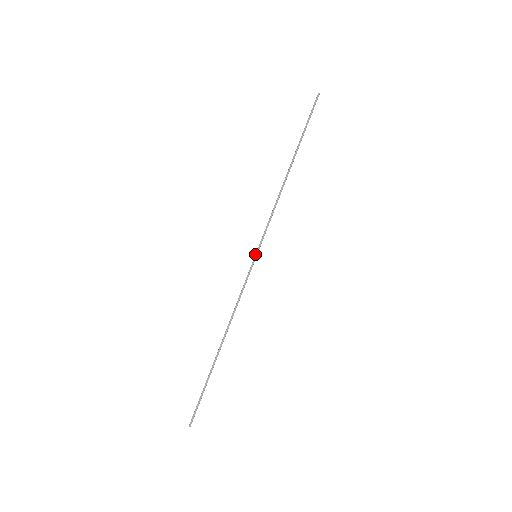
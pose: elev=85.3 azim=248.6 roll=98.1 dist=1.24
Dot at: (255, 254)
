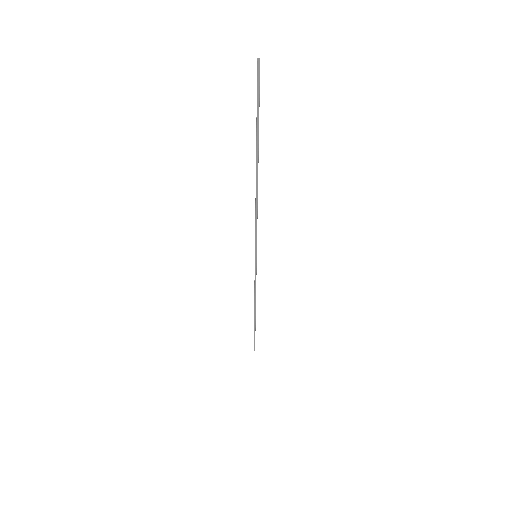
Dot at: occluded
